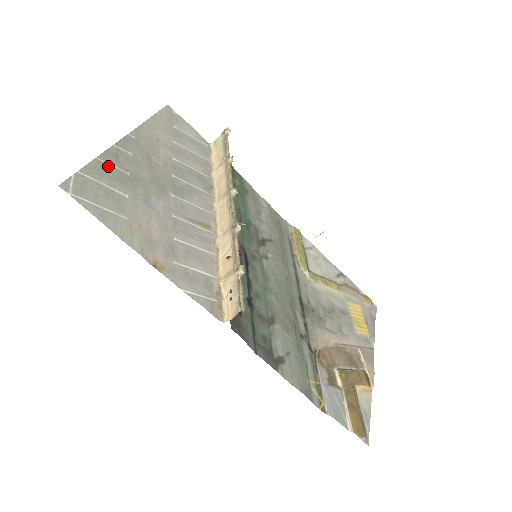
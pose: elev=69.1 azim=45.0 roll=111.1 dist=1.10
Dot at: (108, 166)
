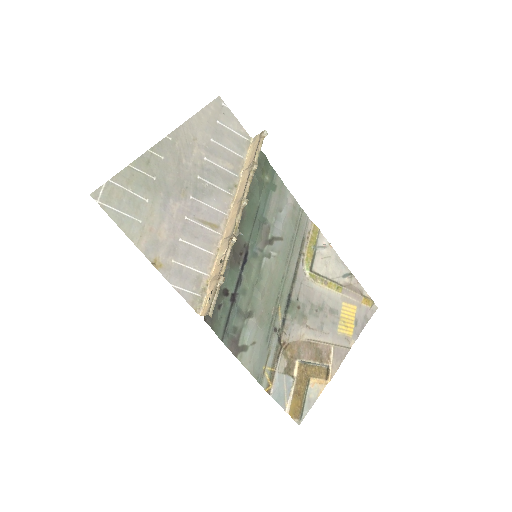
Dot at: (138, 172)
